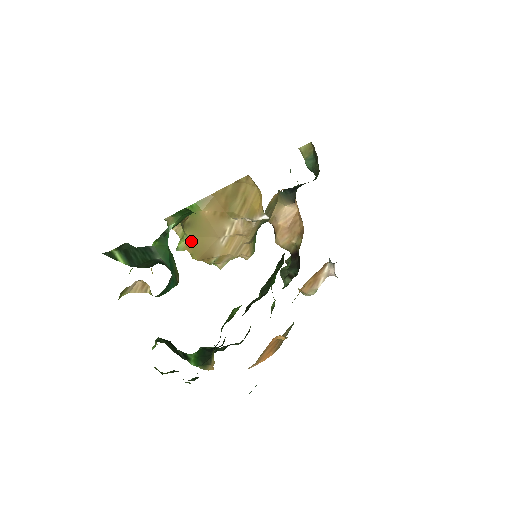
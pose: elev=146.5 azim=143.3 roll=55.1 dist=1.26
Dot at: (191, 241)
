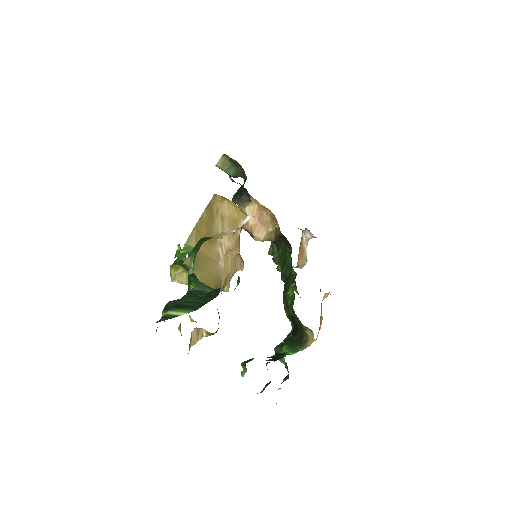
Dot at: (201, 278)
